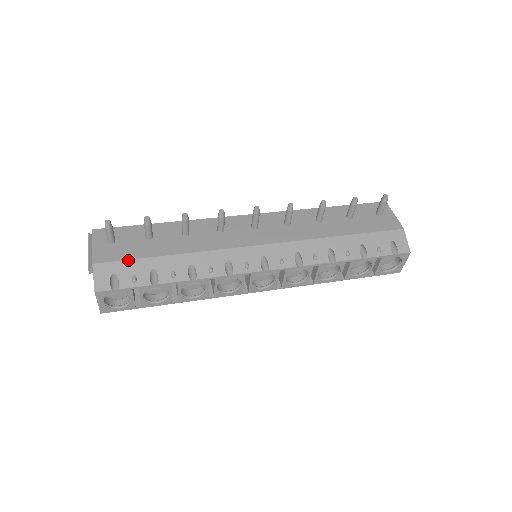
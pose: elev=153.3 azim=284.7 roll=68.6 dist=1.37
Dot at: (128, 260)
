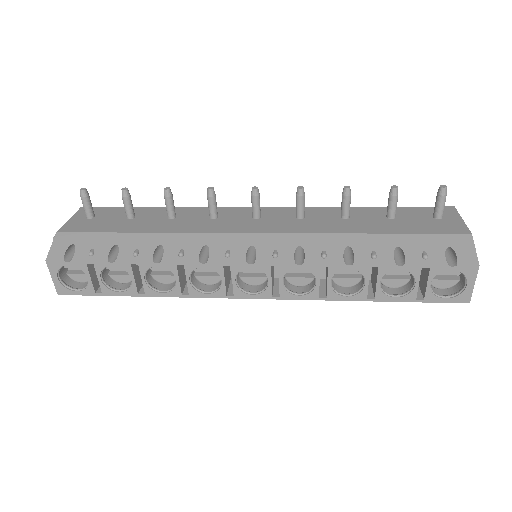
Dot at: (94, 233)
